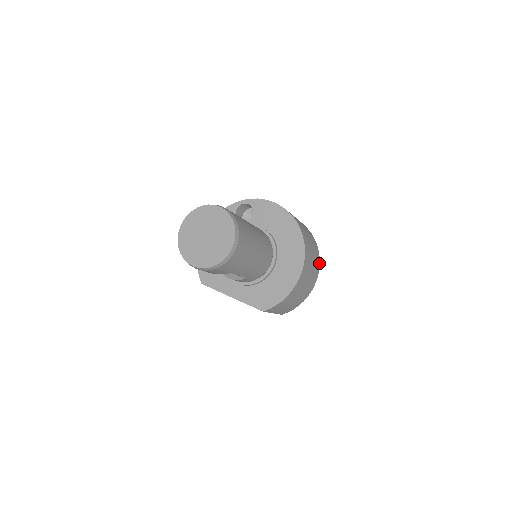
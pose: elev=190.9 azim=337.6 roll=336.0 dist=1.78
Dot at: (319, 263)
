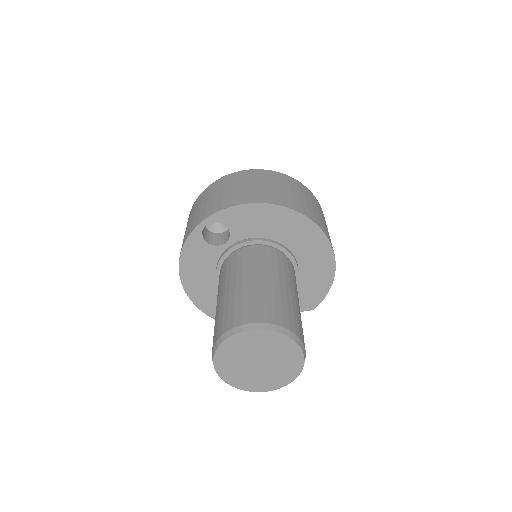
Dot at: (318, 202)
